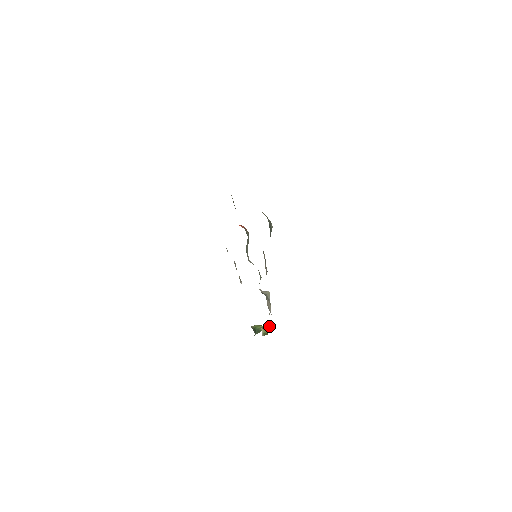
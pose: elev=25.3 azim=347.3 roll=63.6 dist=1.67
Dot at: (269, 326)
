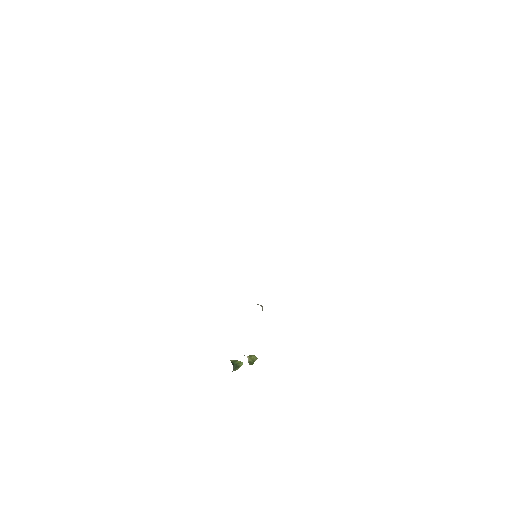
Dot at: (254, 355)
